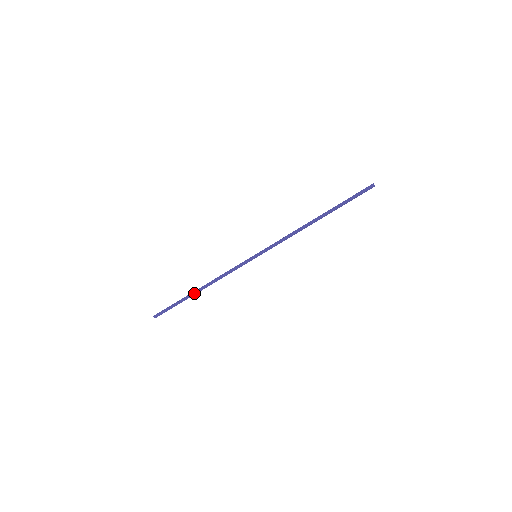
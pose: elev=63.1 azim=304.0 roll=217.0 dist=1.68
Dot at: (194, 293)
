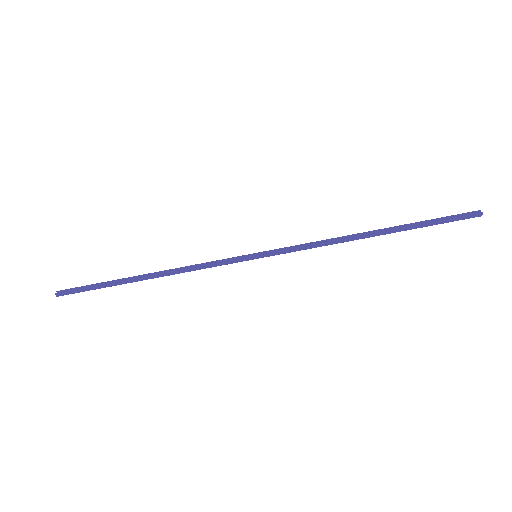
Dot at: (135, 277)
